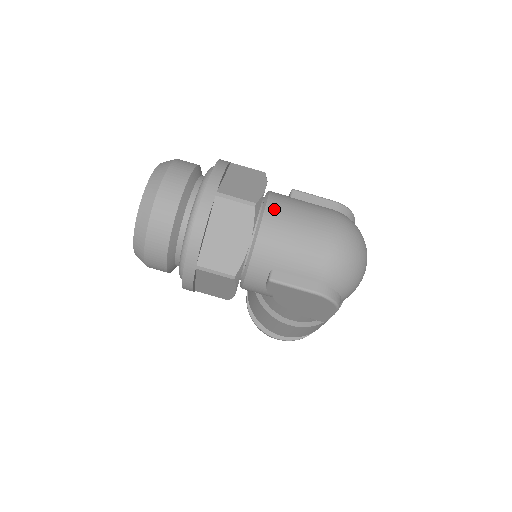
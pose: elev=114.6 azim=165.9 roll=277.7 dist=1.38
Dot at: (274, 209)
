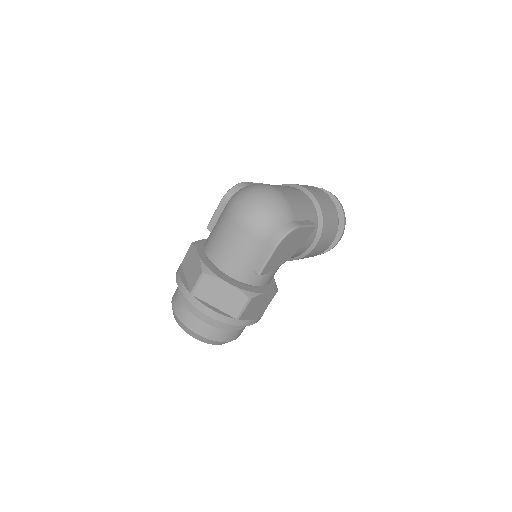
Dot at: (212, 255)
